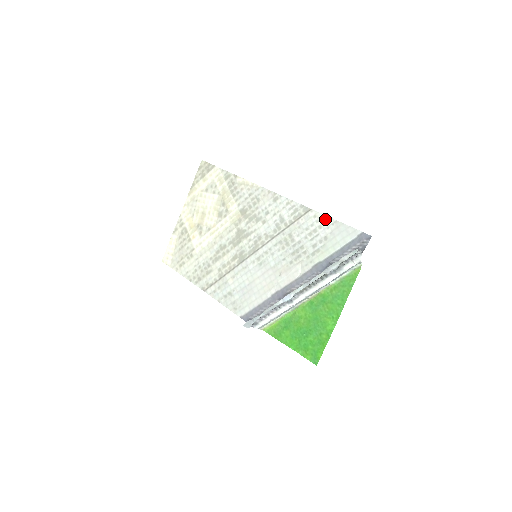
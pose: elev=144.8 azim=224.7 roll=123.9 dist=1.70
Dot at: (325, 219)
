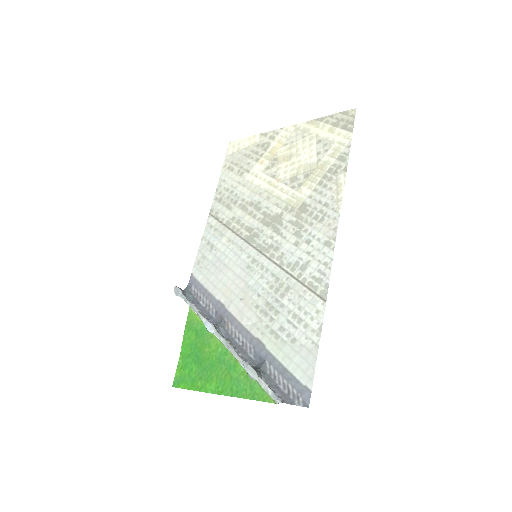
Dot at: (317, 328)
